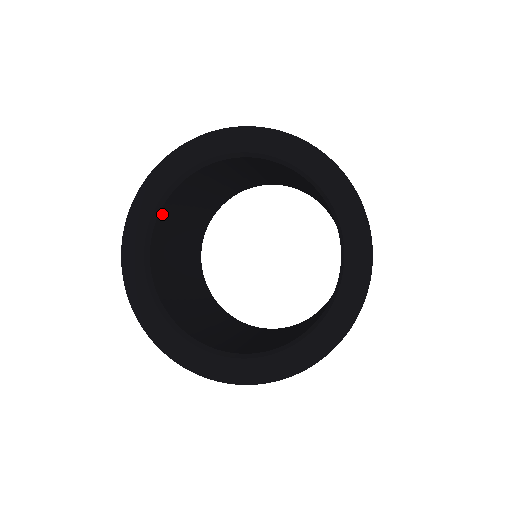
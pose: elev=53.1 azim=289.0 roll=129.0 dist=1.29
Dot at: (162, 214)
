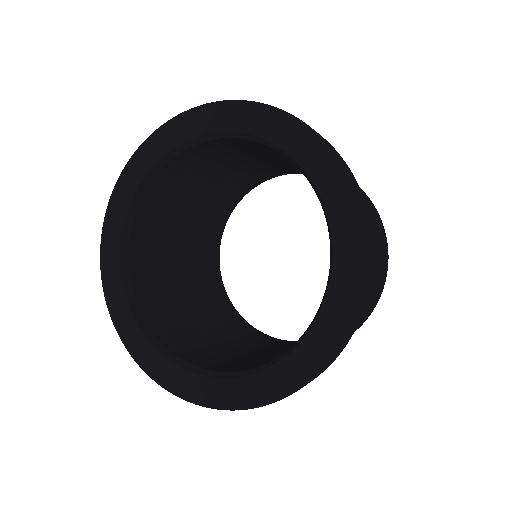
Dot at: (135, 240)
